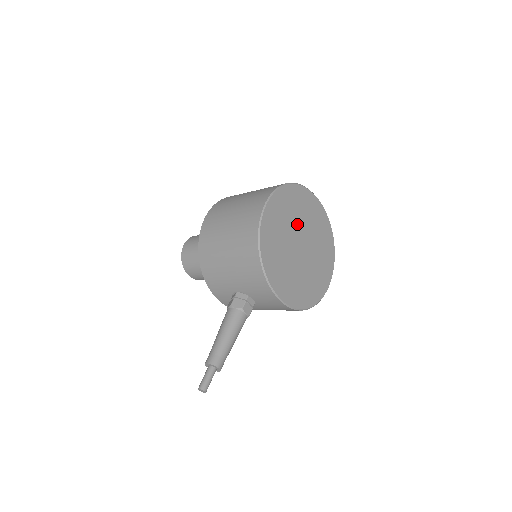
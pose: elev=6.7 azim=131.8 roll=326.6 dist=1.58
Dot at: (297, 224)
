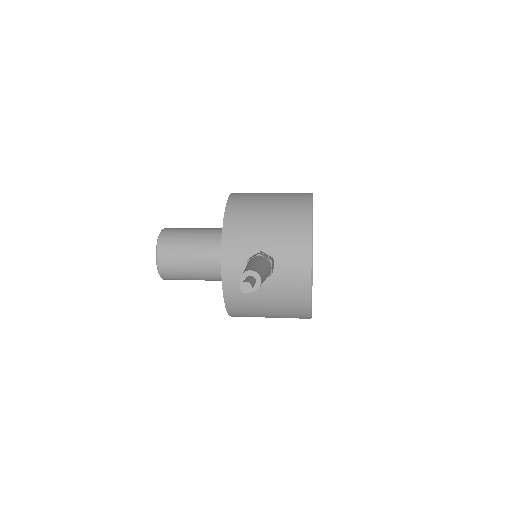
Dot at: occluded
